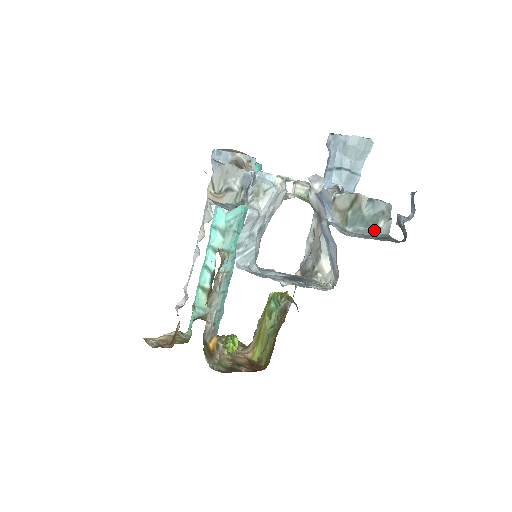
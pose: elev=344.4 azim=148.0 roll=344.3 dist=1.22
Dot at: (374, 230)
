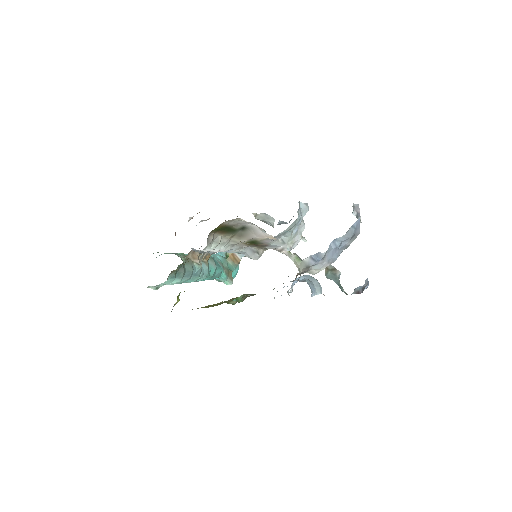
Dot at: (340, 288)
